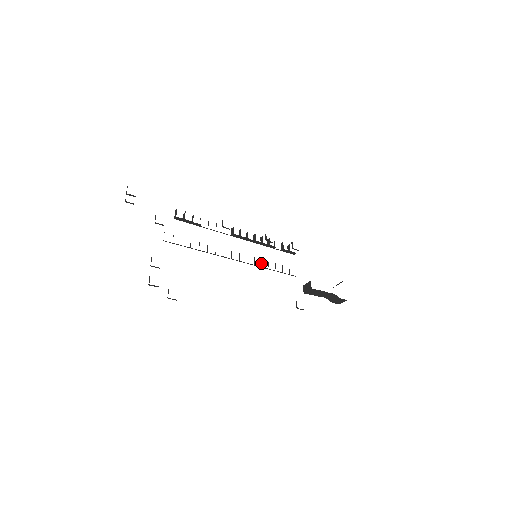
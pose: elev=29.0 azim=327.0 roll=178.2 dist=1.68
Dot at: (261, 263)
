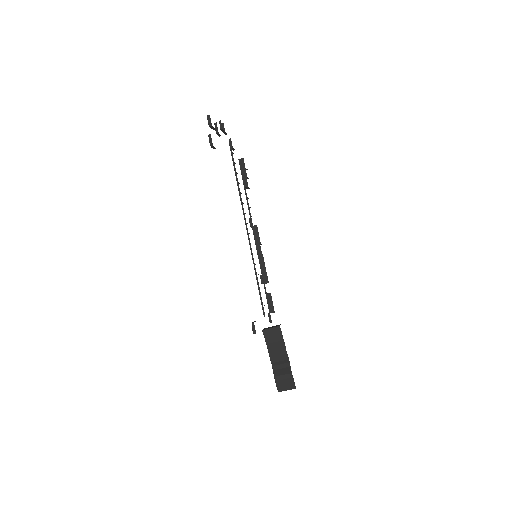
Dot at: (255, 264)
